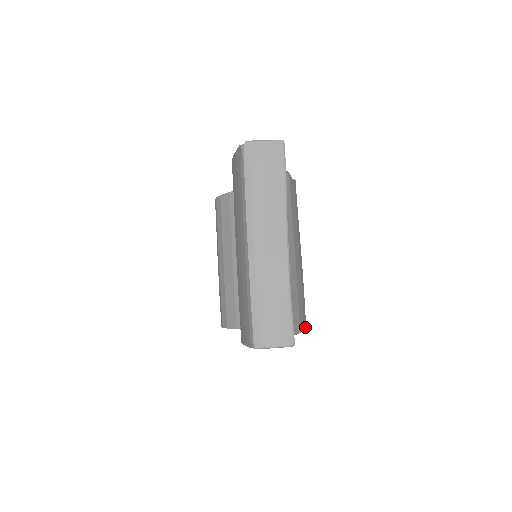
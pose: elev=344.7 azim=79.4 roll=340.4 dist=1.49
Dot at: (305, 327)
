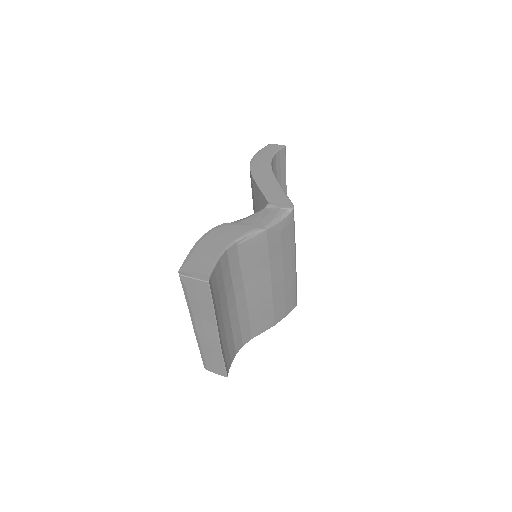
Dot at: (291, 310)
